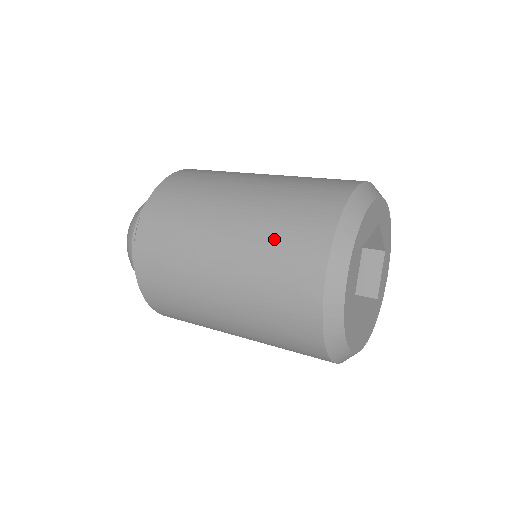
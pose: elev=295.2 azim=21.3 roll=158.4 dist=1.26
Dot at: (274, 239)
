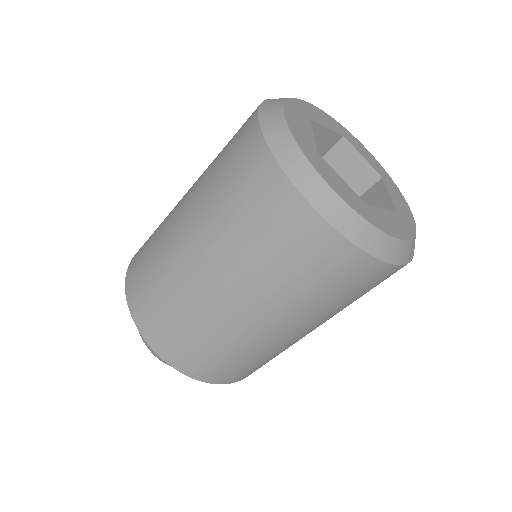
Dot at: (243, 229)
